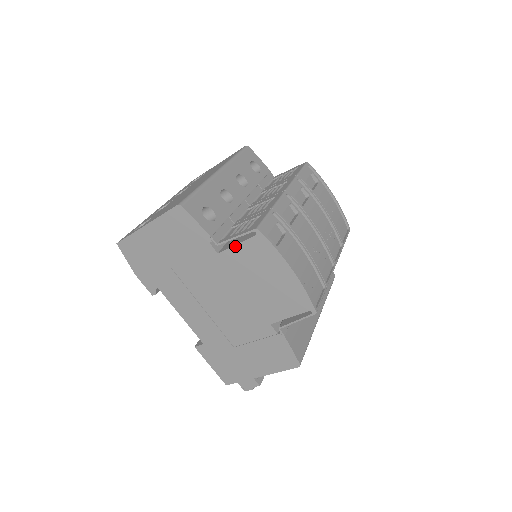
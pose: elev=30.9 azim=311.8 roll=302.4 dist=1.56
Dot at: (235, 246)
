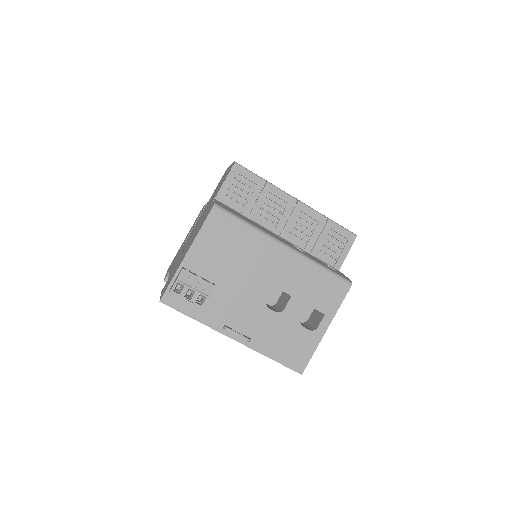
Dot at: (214, 191)
